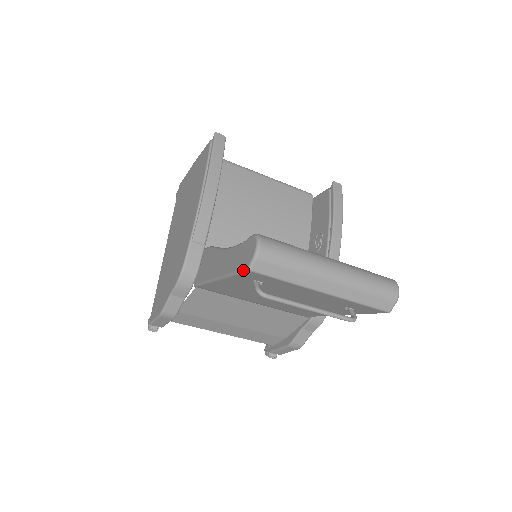
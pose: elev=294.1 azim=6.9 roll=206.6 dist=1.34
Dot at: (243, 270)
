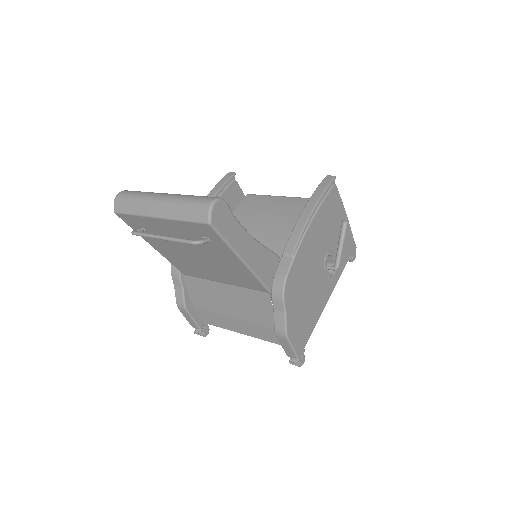
Dot at: (119, 217)
